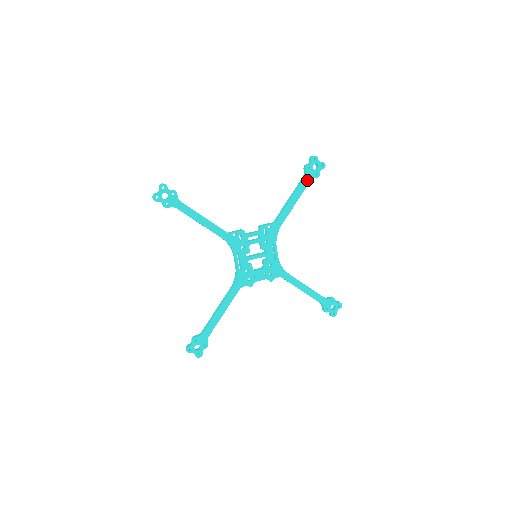
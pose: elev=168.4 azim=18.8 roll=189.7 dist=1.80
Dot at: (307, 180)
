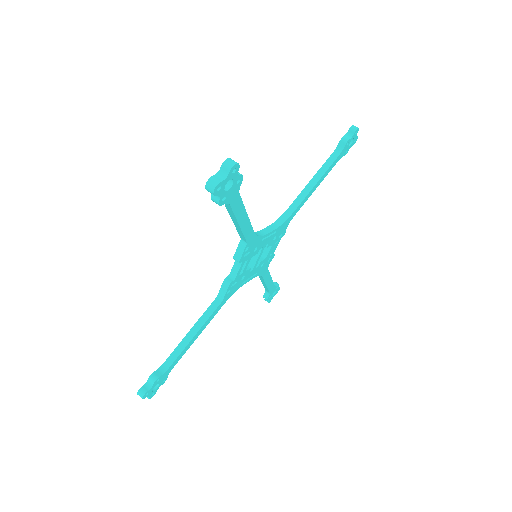
Dot at: (235, 200)
